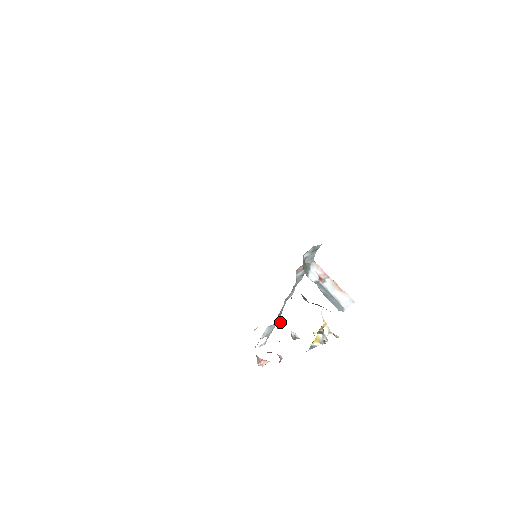
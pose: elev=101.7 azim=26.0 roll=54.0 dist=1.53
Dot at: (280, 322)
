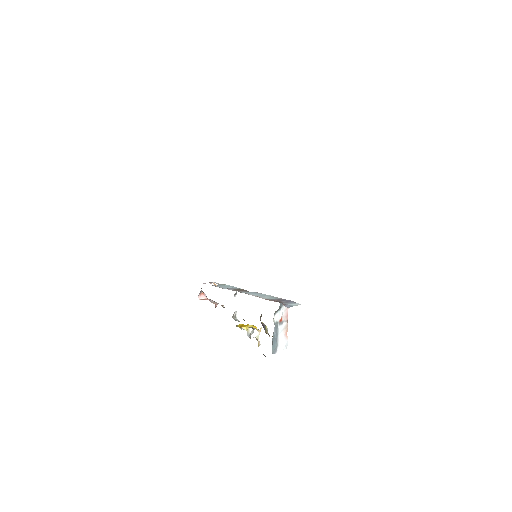
Dot at: (234, 296)
